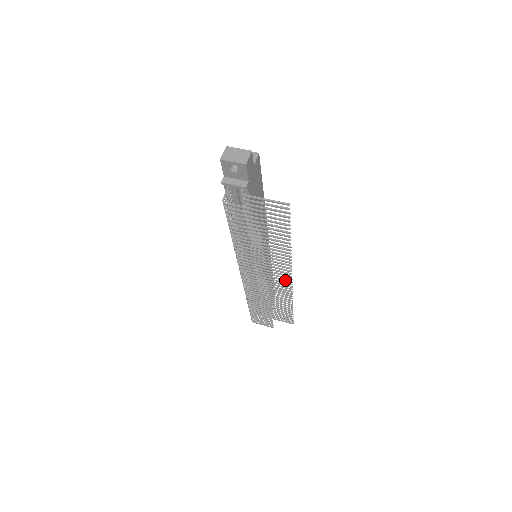
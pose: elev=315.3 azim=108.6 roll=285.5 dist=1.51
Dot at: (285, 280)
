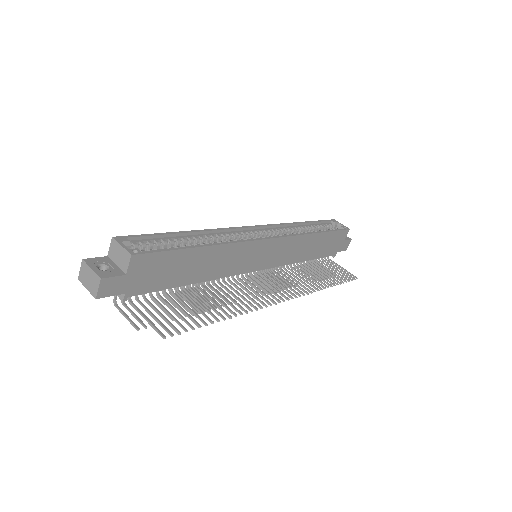
Dot at: occluded
